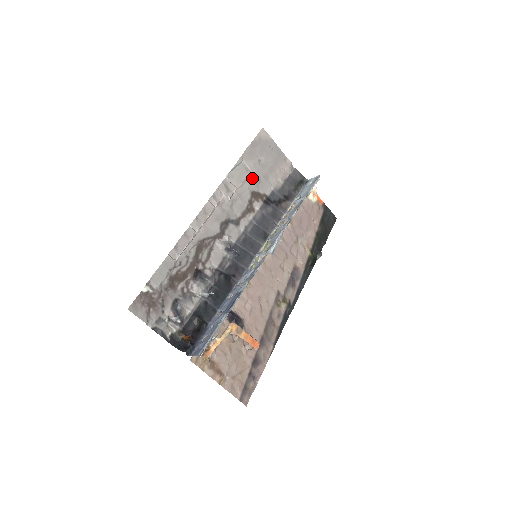
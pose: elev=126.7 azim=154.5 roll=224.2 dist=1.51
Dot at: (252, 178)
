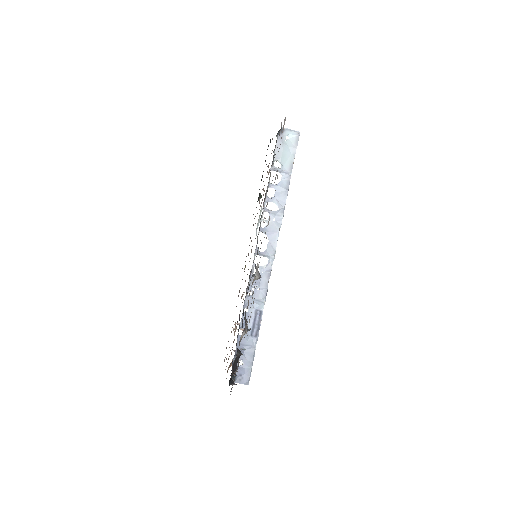
Dot at: (275, 179)
